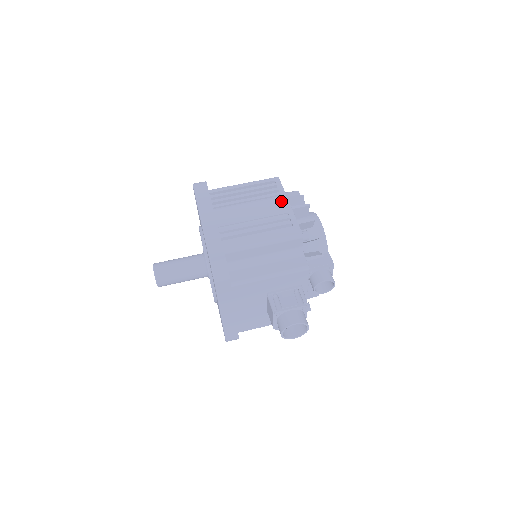
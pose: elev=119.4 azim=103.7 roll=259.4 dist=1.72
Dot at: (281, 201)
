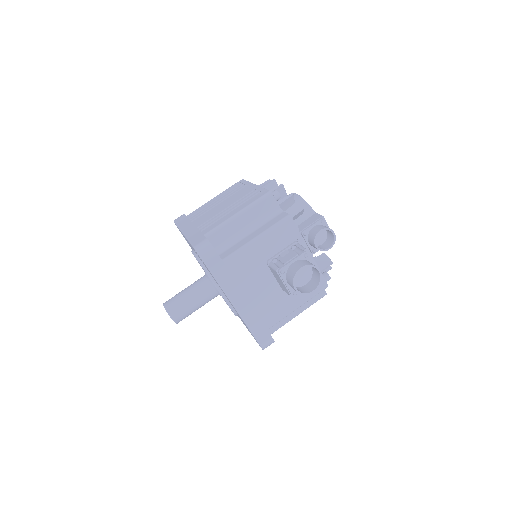
Dot at: (247, 187)
